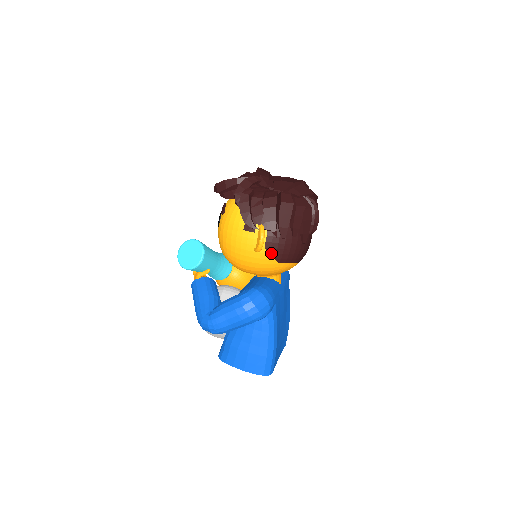
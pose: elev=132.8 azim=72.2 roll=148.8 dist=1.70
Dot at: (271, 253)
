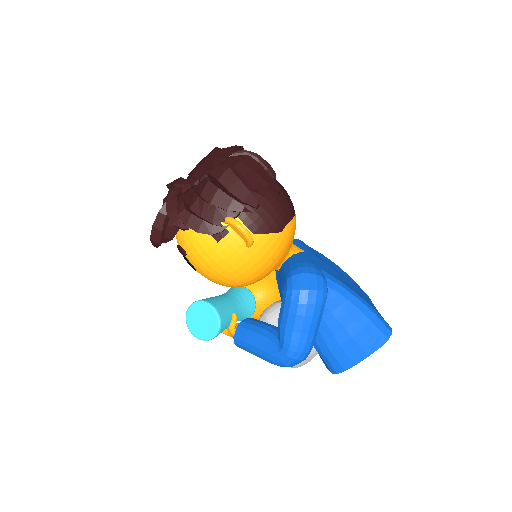
Dot at: (264, 232)
